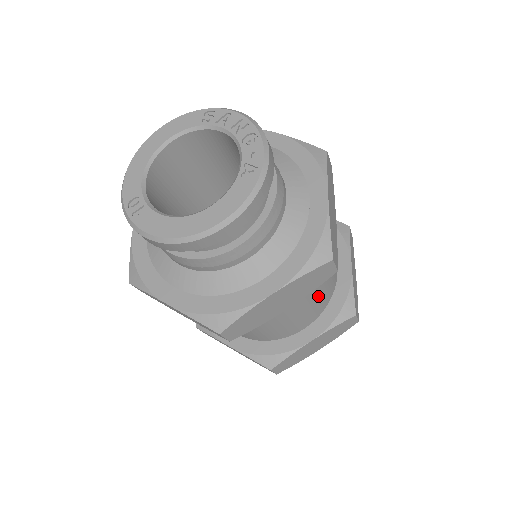
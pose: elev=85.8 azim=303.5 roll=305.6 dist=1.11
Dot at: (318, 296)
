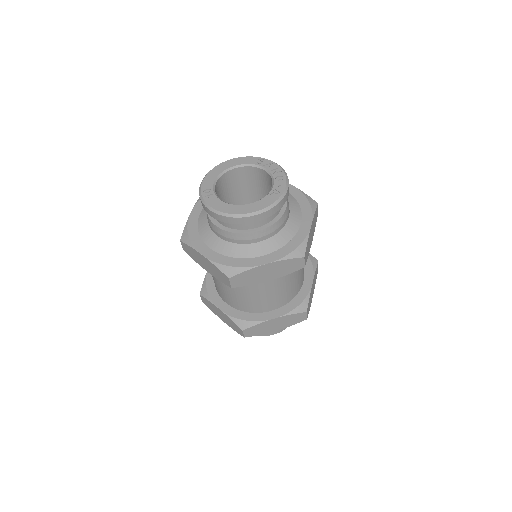
Dot at: (287, 289)
